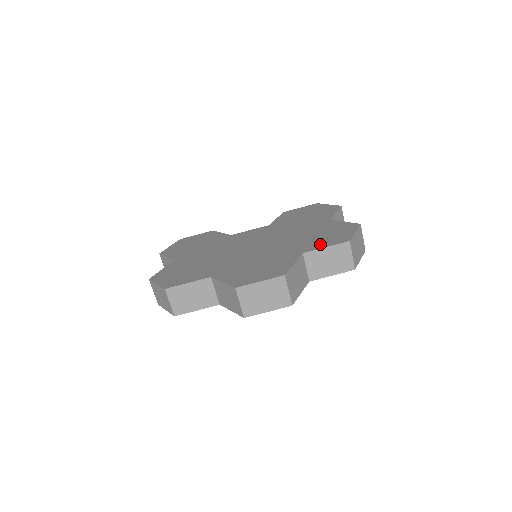
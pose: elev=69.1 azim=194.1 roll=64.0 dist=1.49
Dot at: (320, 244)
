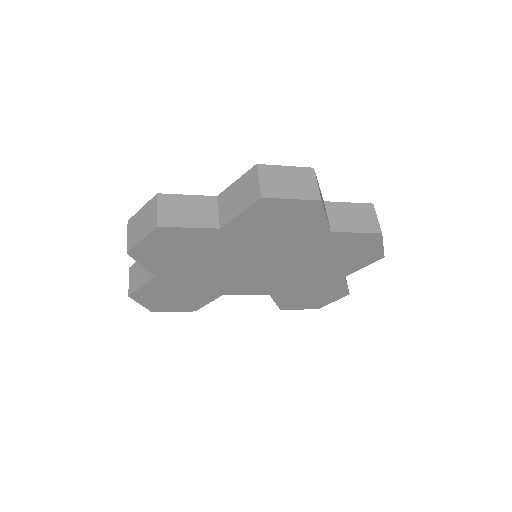
Dot at: occluded
